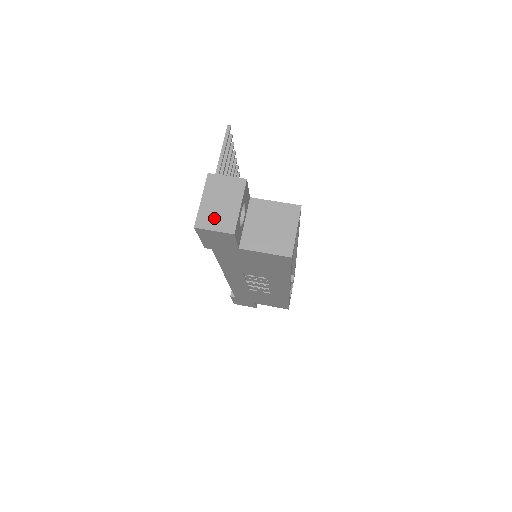
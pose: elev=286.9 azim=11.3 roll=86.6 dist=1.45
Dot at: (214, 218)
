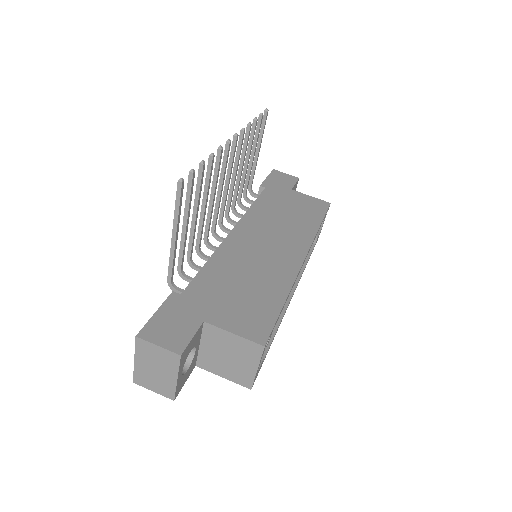
Dot at: (151, 381)
